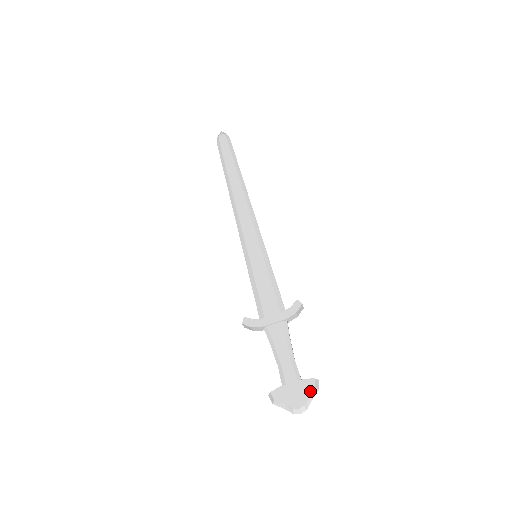
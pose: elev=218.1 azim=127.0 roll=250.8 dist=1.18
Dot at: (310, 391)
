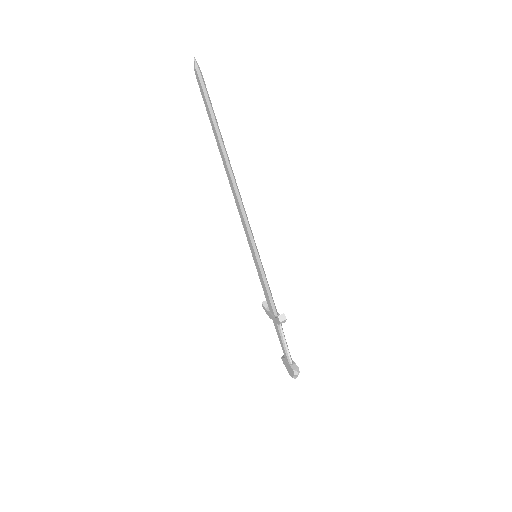
Dot at: (293, 374)
